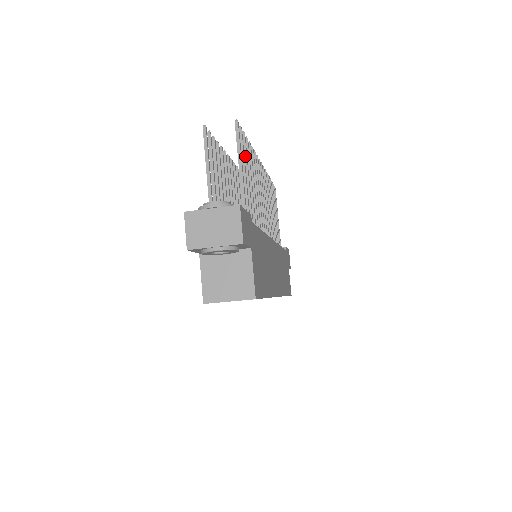
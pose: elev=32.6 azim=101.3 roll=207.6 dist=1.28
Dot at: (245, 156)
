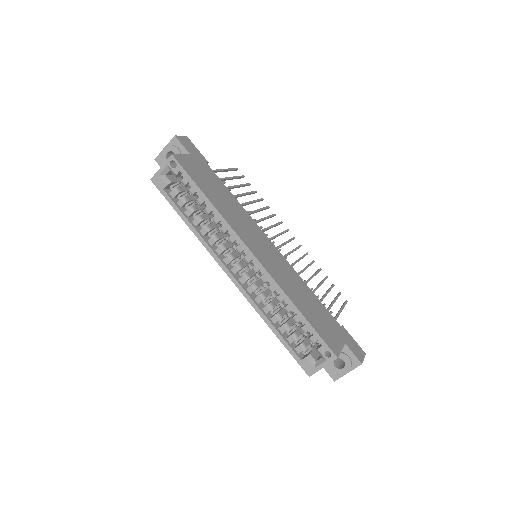
Dot at: (243, 185)
